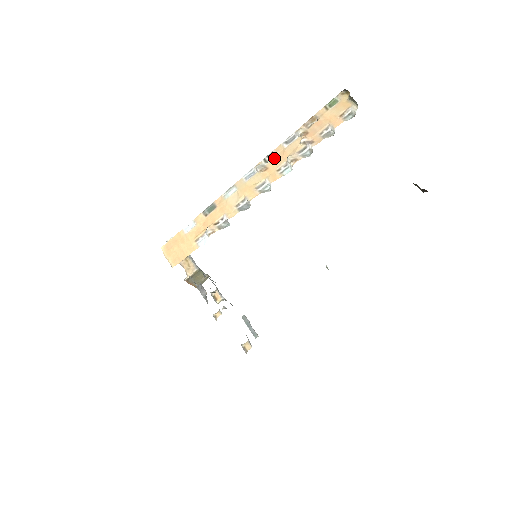
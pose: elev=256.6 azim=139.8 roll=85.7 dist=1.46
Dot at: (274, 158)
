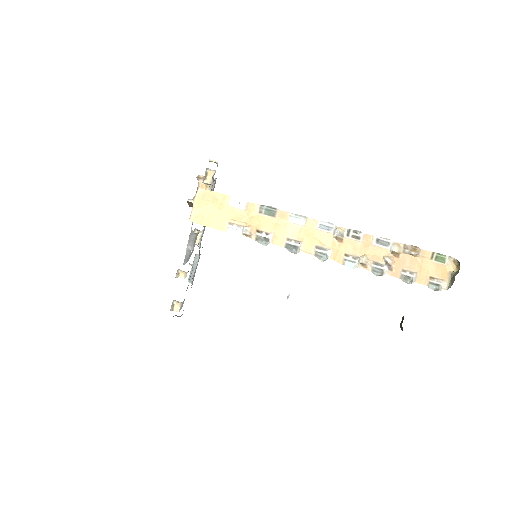
Dot at: (356, 240)
